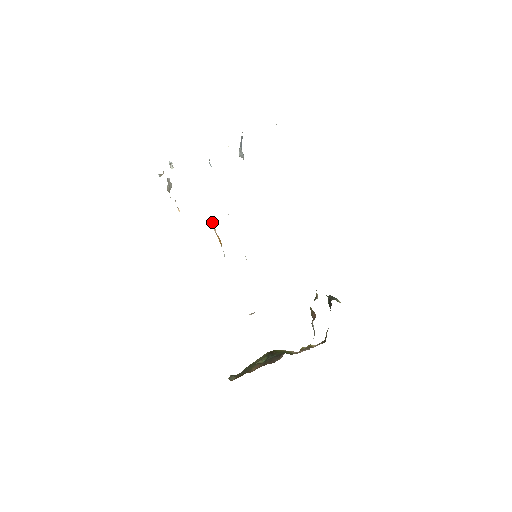
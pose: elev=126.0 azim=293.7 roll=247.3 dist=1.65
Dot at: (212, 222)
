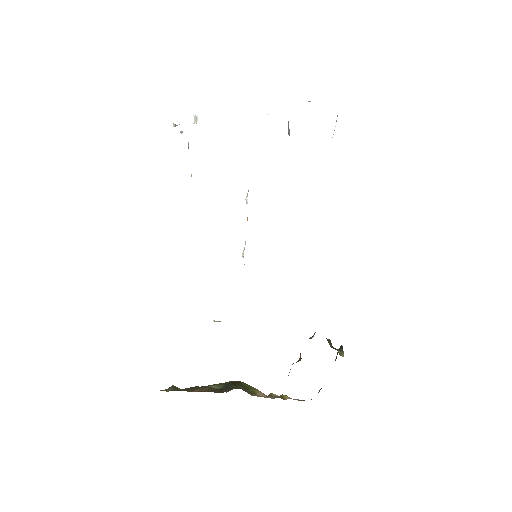
Dot at: occluded
